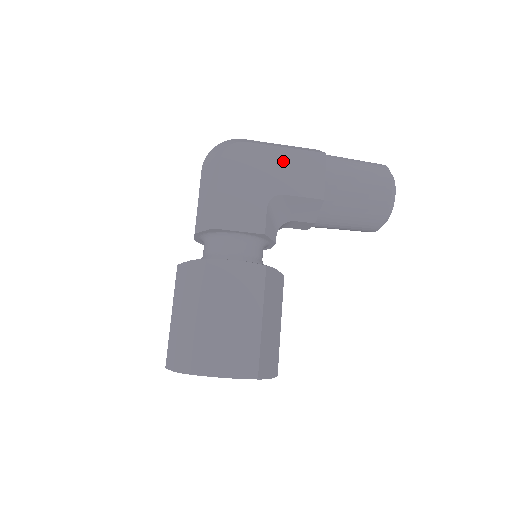
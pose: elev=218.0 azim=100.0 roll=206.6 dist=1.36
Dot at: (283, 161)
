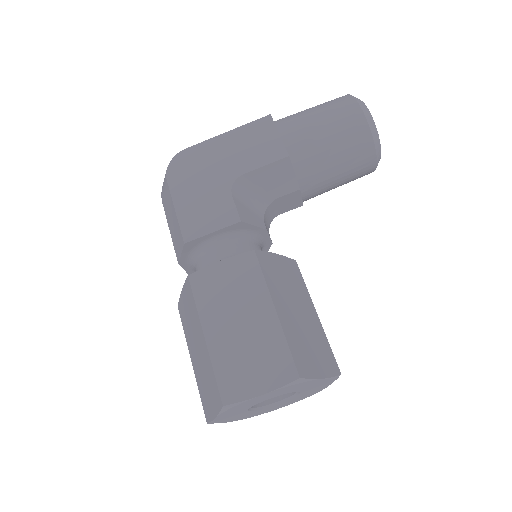
Dot at: (229, 145)
